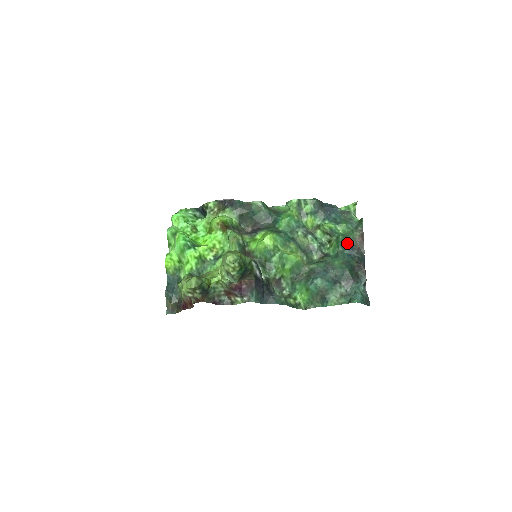
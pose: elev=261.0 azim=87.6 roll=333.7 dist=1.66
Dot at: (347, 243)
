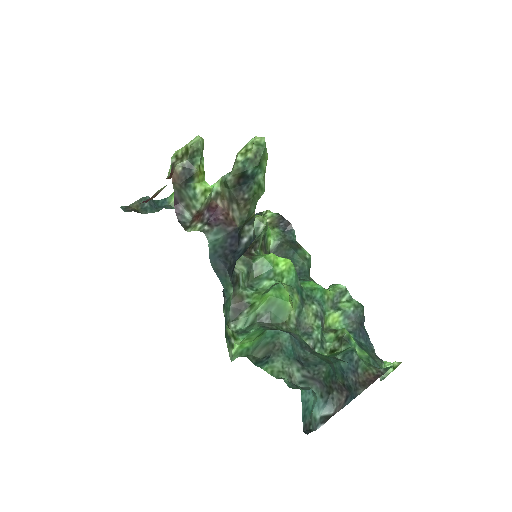
Dot at: (353, 359)
